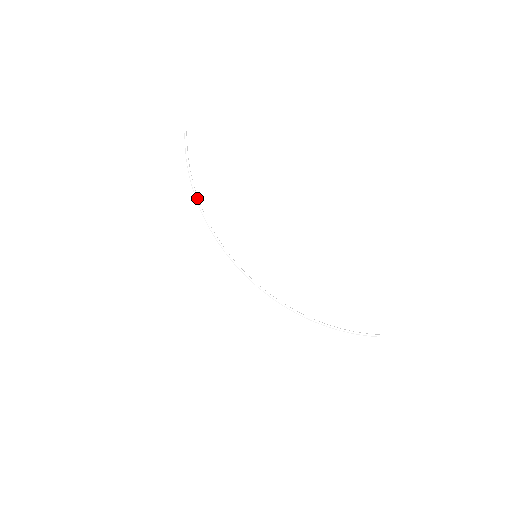
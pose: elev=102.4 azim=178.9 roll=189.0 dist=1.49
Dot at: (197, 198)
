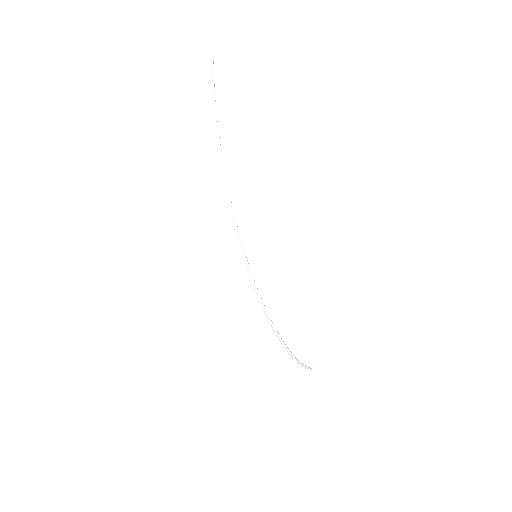
Dot at: occluded
